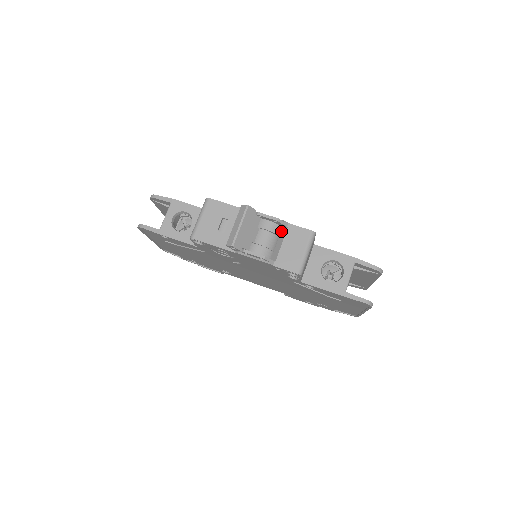
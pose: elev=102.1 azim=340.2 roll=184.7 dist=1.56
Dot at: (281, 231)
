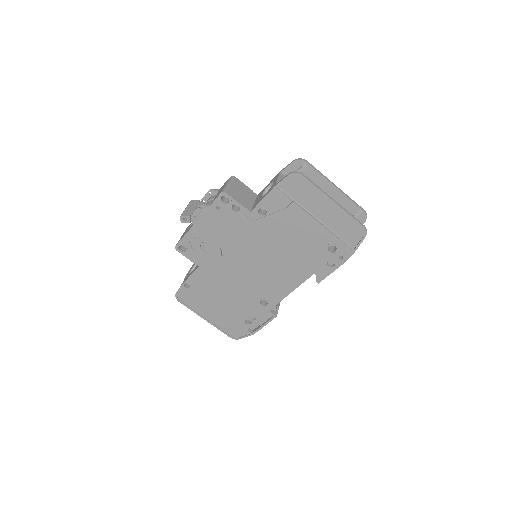
Dot at: occluded
